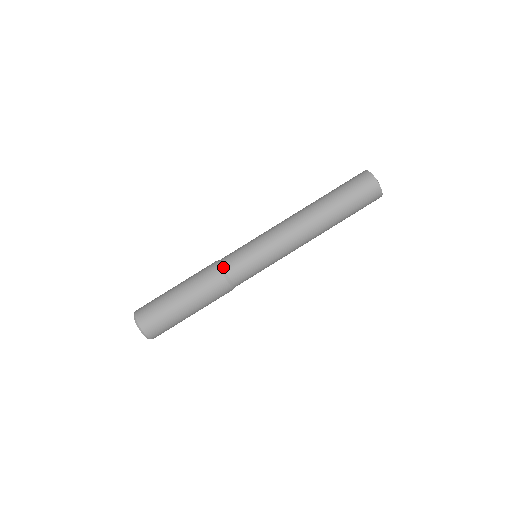
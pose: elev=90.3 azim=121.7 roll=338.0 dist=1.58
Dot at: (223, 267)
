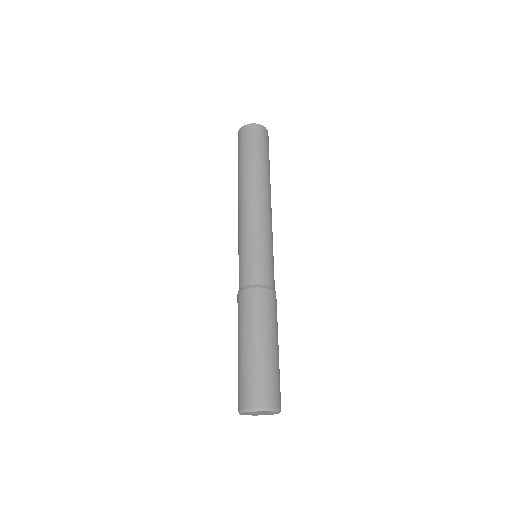
Dot at: (246, 285)
